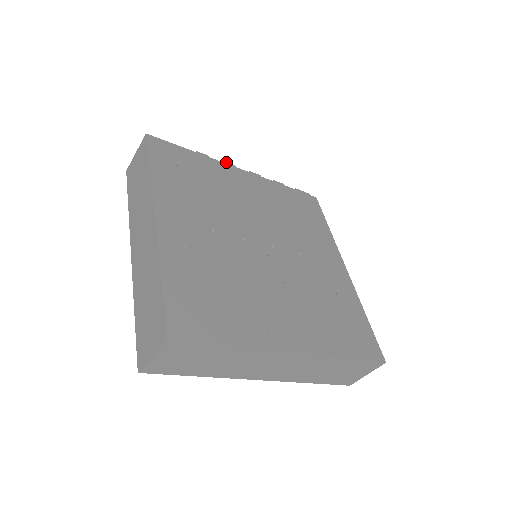
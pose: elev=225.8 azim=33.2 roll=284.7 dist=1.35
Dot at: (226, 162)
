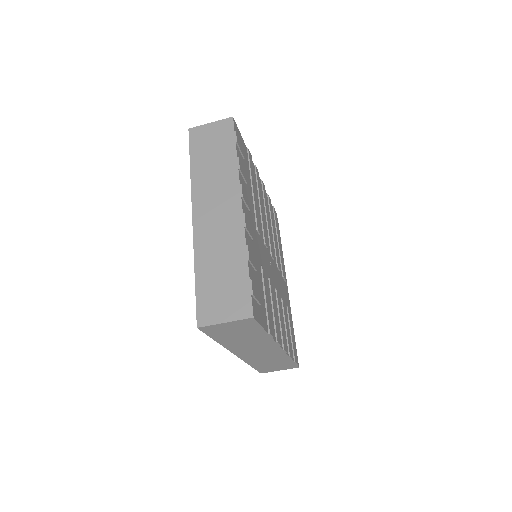
Dot at: occluded
